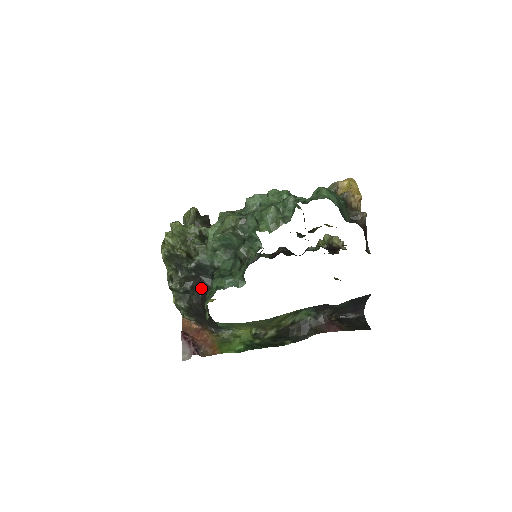
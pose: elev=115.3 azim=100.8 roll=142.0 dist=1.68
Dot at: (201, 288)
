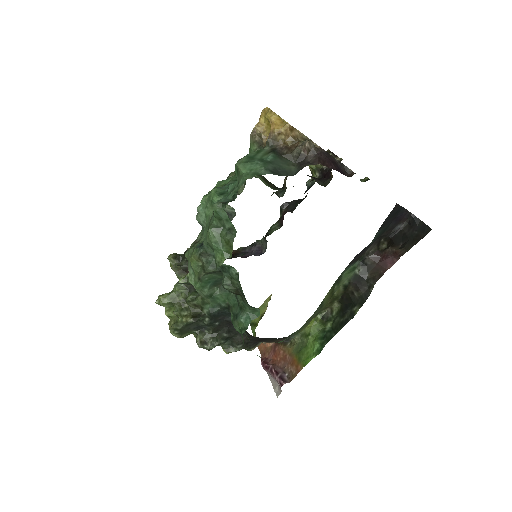
Dot at: occluded
